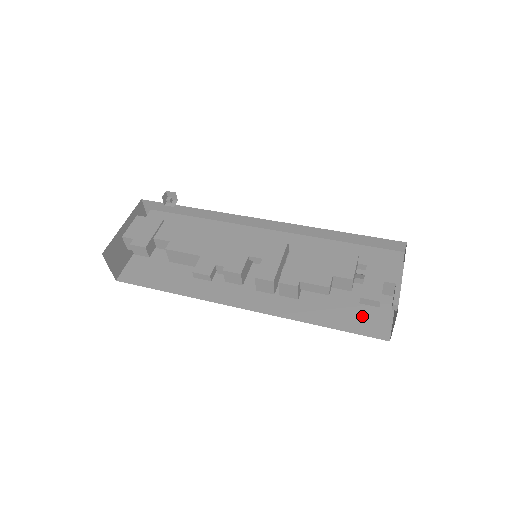
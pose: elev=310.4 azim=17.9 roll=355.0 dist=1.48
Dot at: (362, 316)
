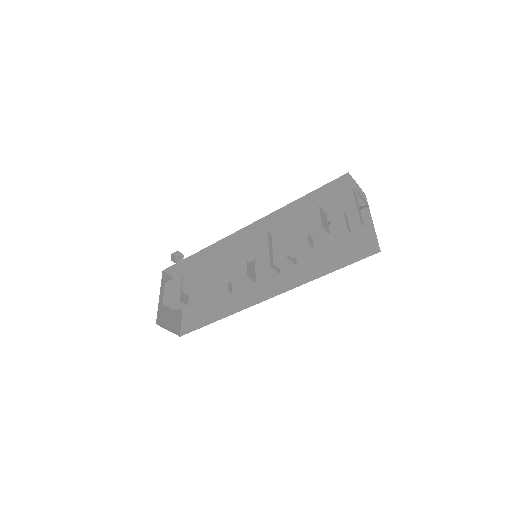
Dot at: (353, 247)
